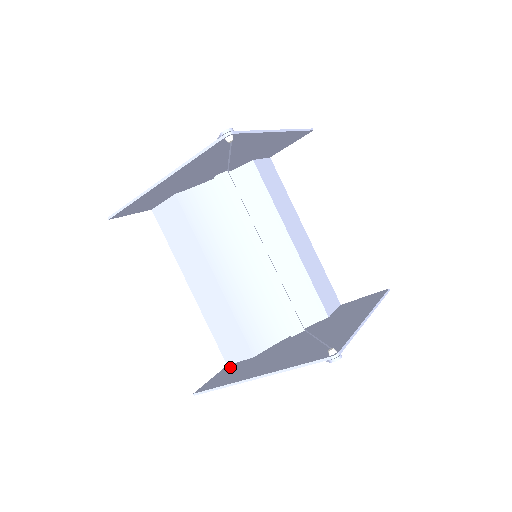
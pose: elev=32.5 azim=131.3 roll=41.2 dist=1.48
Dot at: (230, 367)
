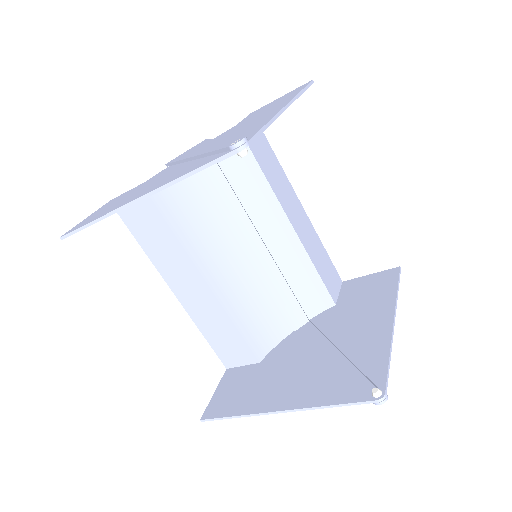
Dot at: (233, 375)
